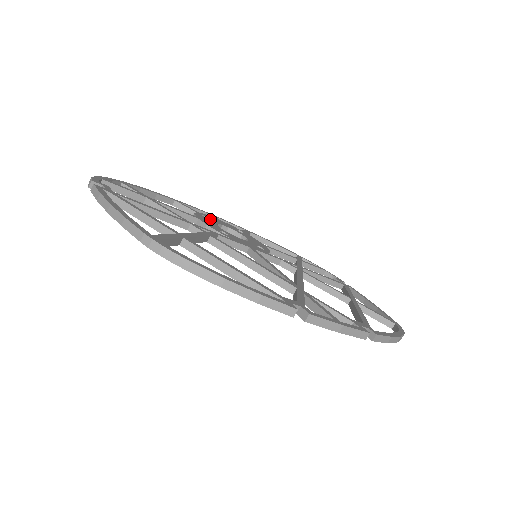
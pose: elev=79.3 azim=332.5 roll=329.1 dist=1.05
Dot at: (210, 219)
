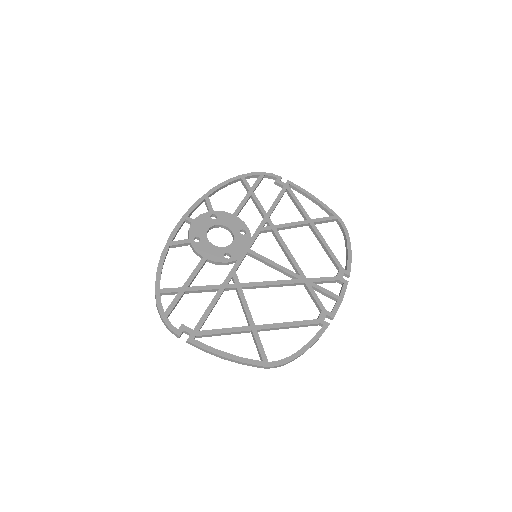
Dot at: (200, 238)
